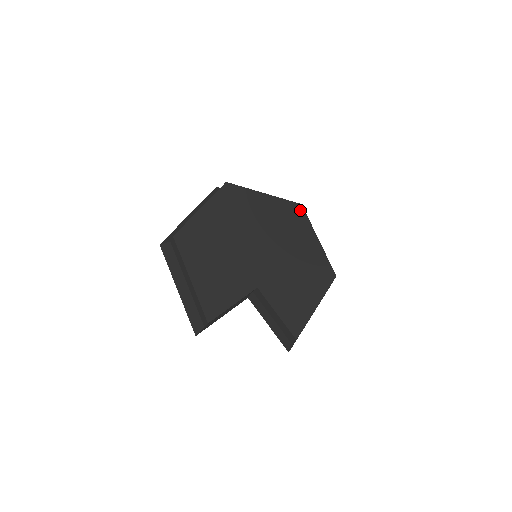
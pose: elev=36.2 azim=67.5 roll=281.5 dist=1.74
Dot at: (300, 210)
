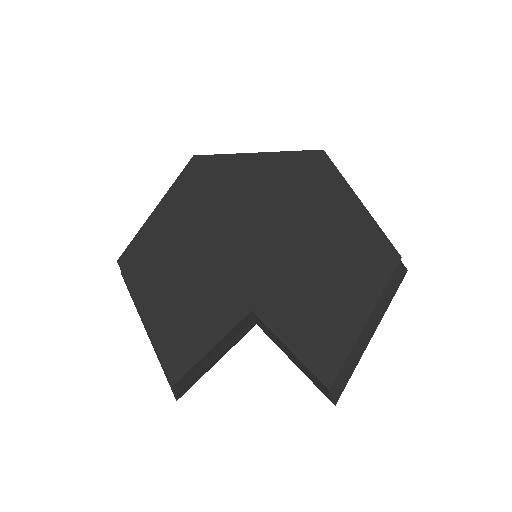
Dot at: (321, 160)
